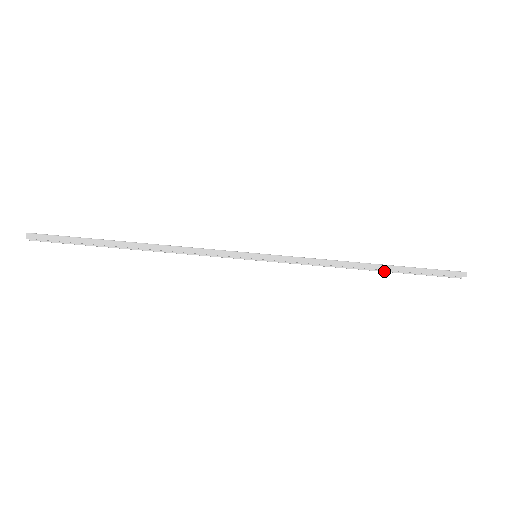
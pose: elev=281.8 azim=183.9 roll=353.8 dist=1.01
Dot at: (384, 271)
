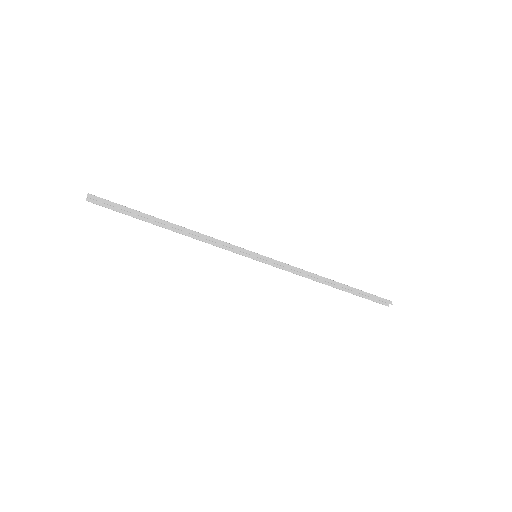
Dot at: (340, 289)
